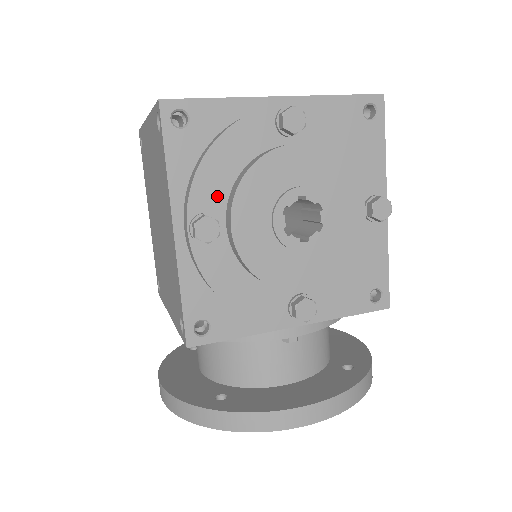
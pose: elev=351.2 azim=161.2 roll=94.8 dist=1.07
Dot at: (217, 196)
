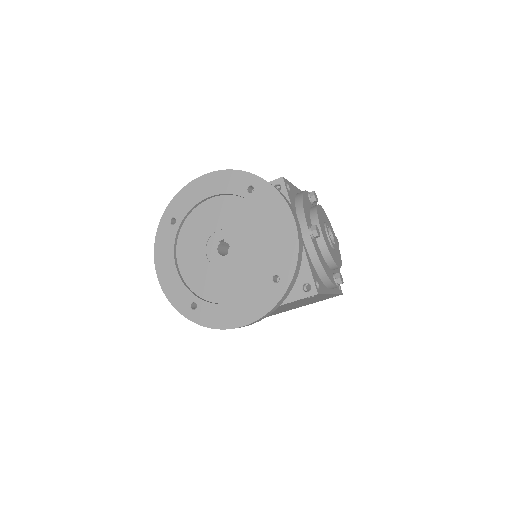
Dot at: occluded
